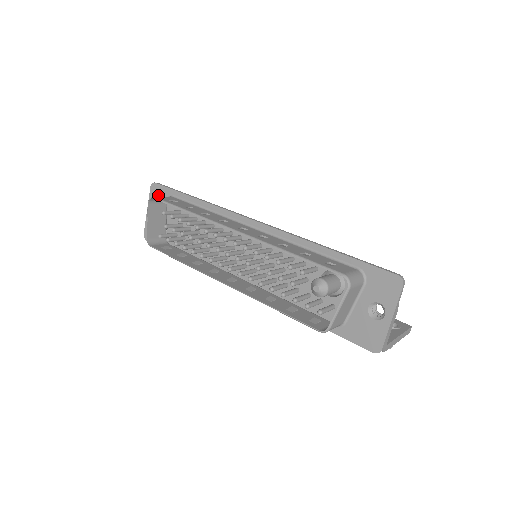
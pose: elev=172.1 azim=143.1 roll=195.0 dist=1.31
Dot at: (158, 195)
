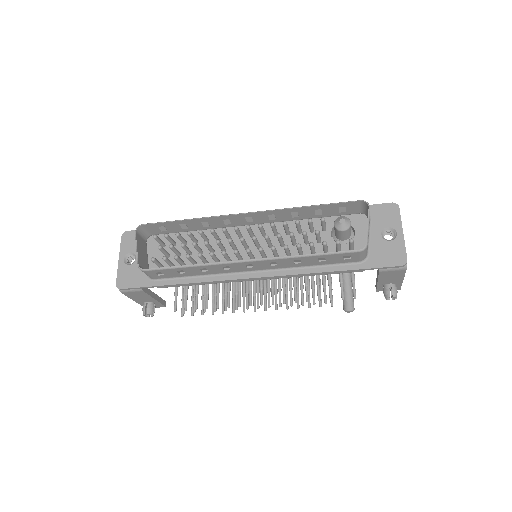
Dot at: (133, 240)
